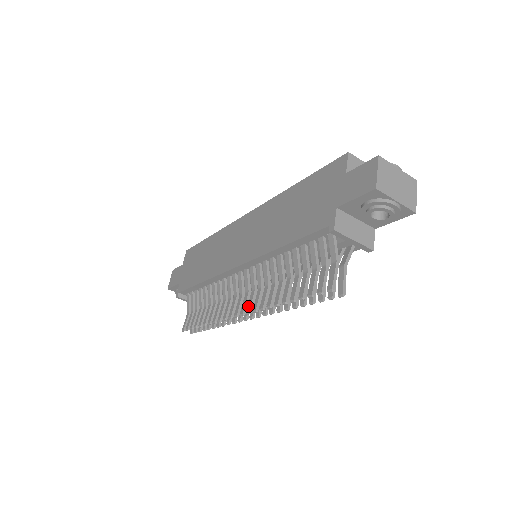
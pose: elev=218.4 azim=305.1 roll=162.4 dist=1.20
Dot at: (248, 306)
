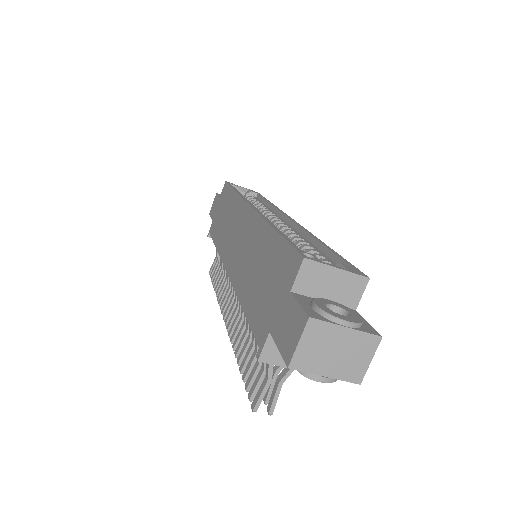
Dot at: (229, 322)
